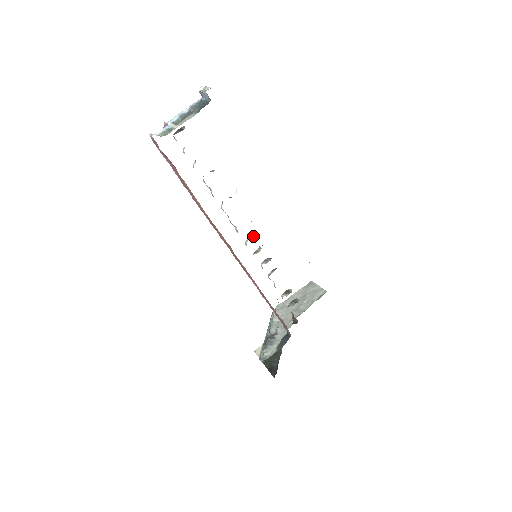
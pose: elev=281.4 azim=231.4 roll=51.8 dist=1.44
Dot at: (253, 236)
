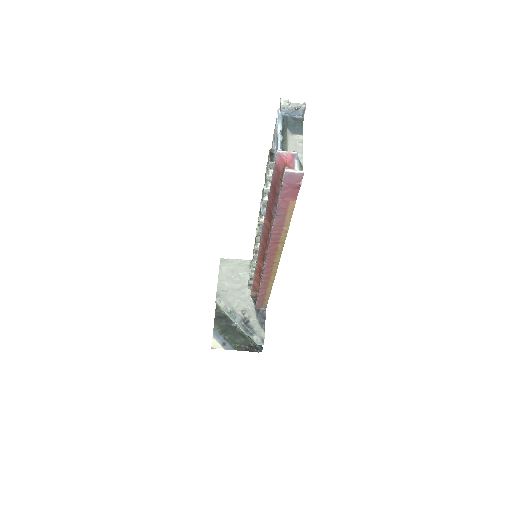
Dot at: occluded
